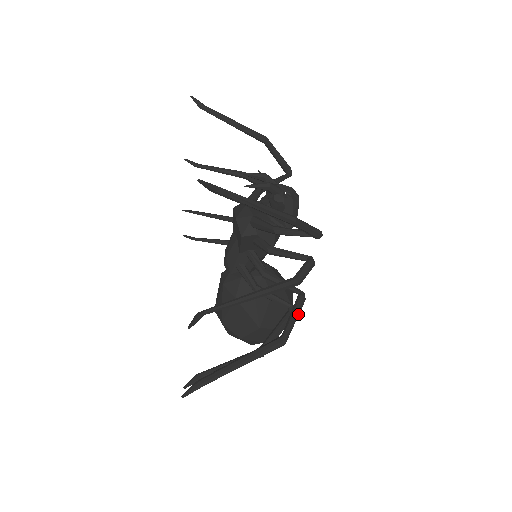
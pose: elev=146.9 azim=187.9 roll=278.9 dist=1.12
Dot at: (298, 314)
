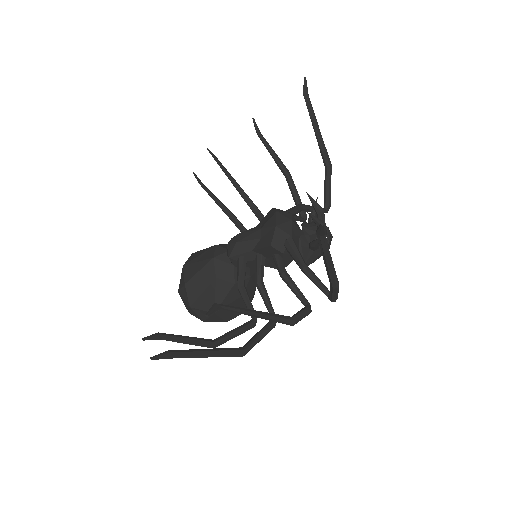
Dot at: (264, 336)
